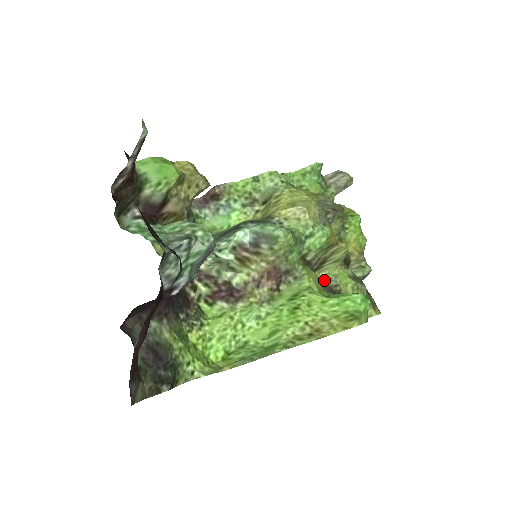
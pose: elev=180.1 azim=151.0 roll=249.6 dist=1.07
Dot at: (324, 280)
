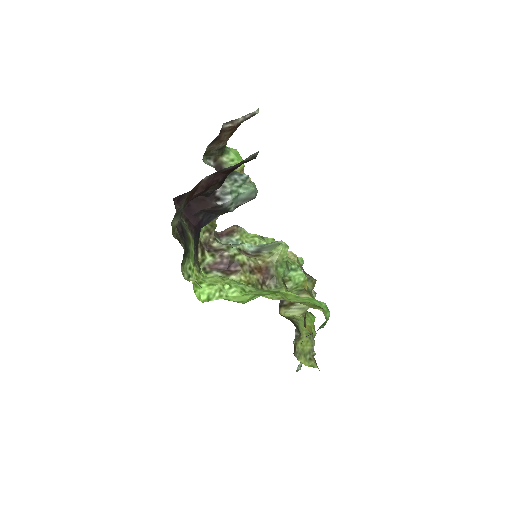
Dot at: (288, 317)
